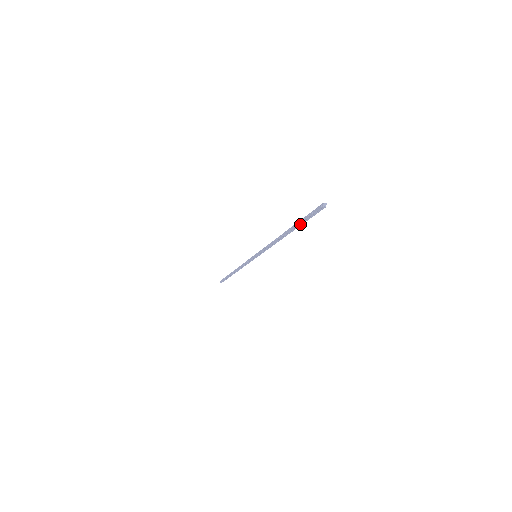
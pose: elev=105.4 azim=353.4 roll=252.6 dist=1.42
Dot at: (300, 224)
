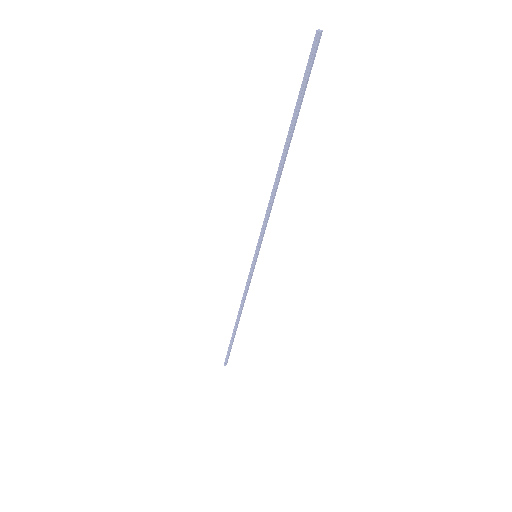
Dot at: (296, 113)
